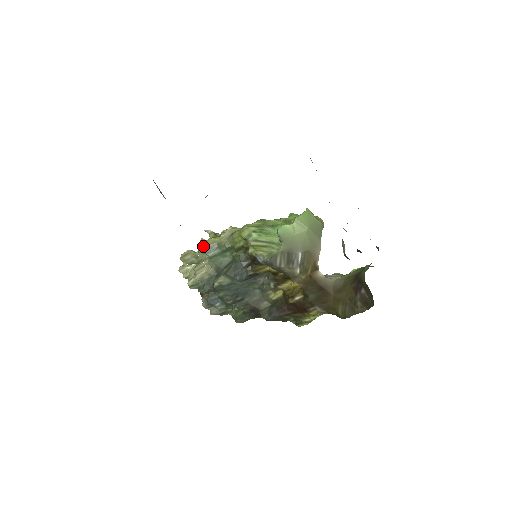
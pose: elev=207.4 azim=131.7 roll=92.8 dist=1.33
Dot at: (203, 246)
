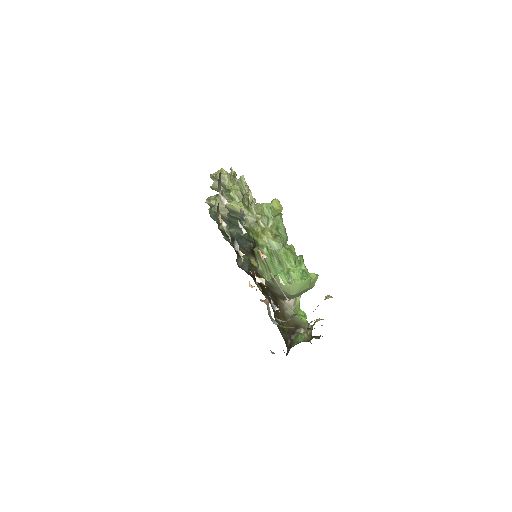
Dot at: (231, 207)
